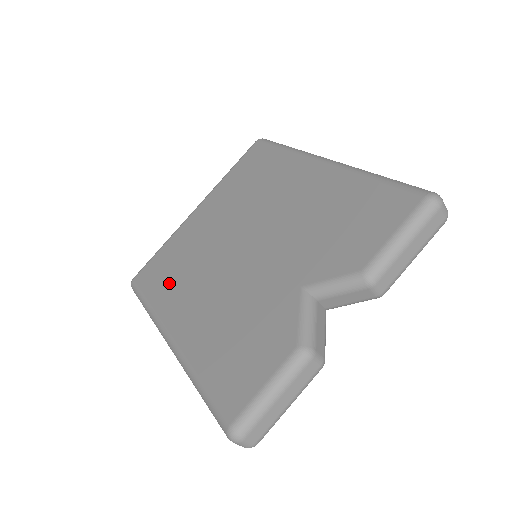
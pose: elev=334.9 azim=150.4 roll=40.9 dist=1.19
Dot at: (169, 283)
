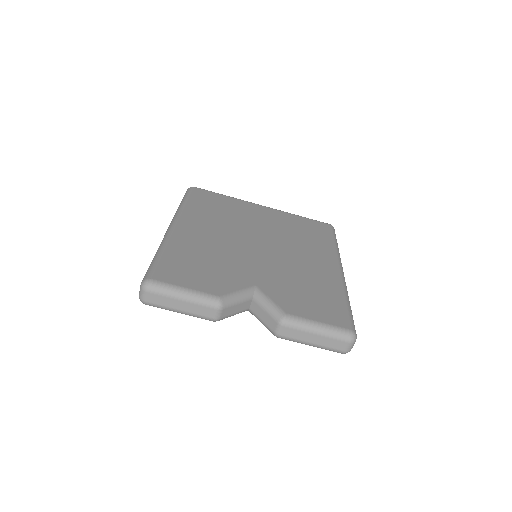
Dot at: (207, 210)
